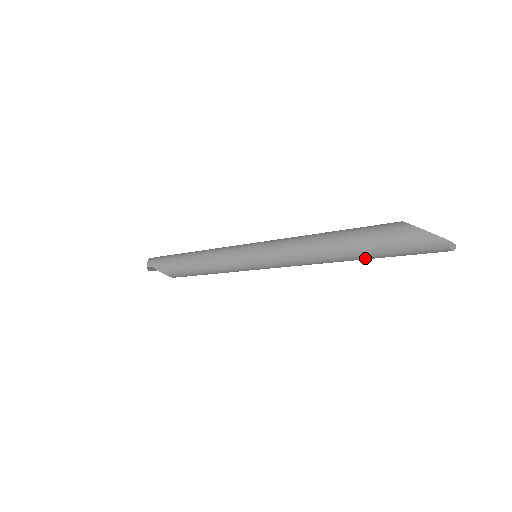
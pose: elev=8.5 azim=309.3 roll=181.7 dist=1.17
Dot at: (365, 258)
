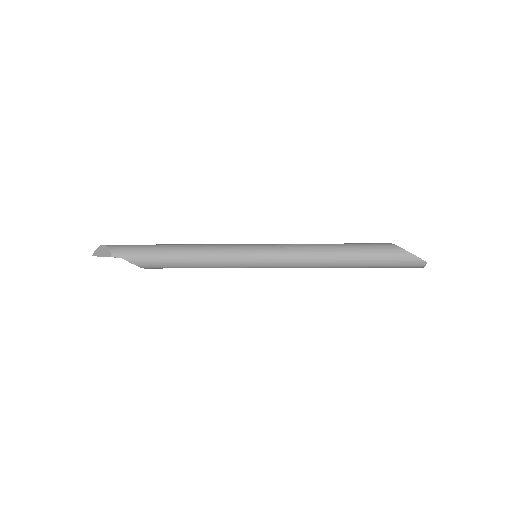
Dot at: (362, 267)
